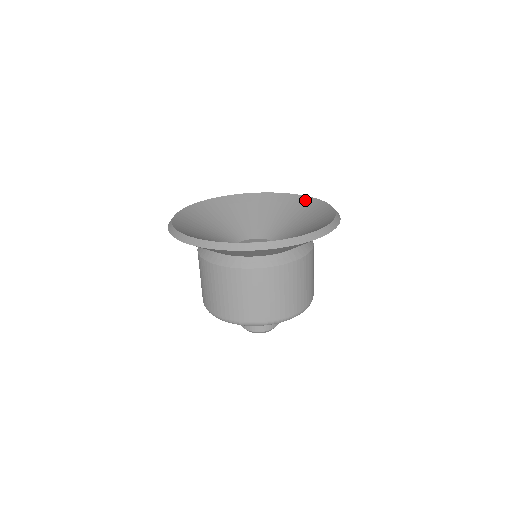
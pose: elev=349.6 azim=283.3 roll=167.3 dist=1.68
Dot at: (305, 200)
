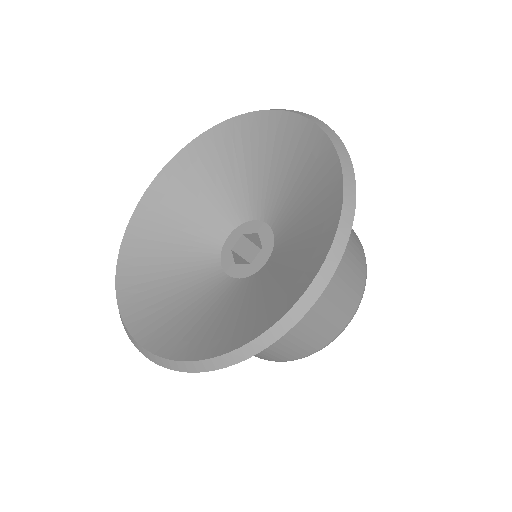
Dot at: (299, 127)
